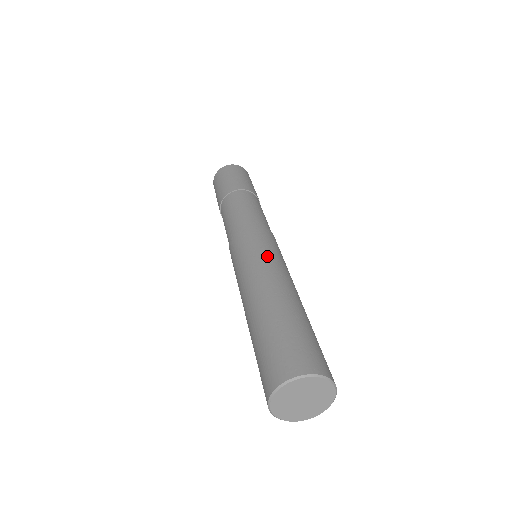
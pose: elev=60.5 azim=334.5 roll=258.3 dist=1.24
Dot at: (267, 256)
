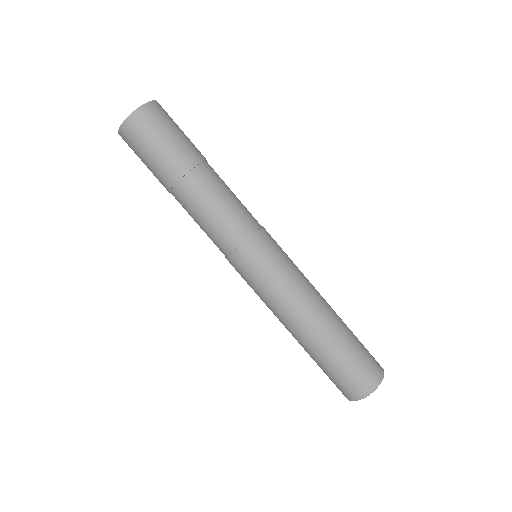
Dot at: (293, 277)
